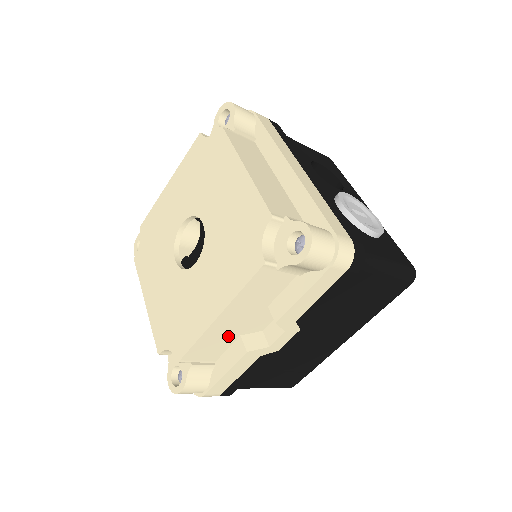
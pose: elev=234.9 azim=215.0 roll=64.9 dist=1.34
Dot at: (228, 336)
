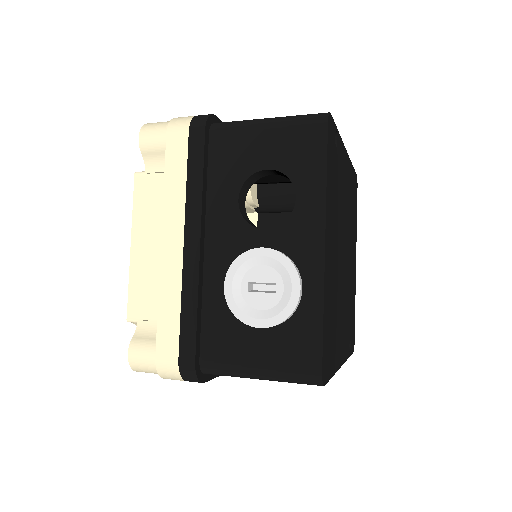
Dot at: occluded
